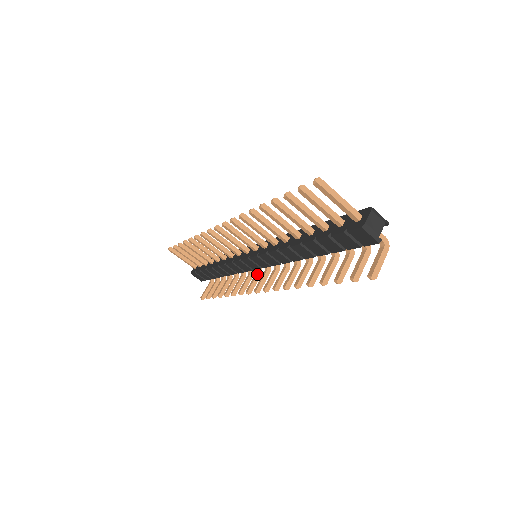
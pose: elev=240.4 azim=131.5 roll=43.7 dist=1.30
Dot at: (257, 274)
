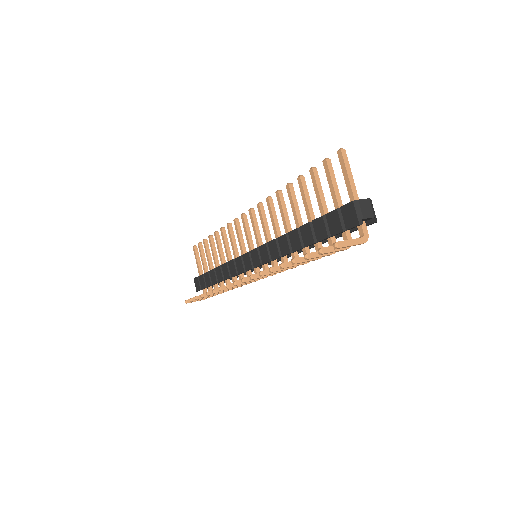
Dot at: occluded
